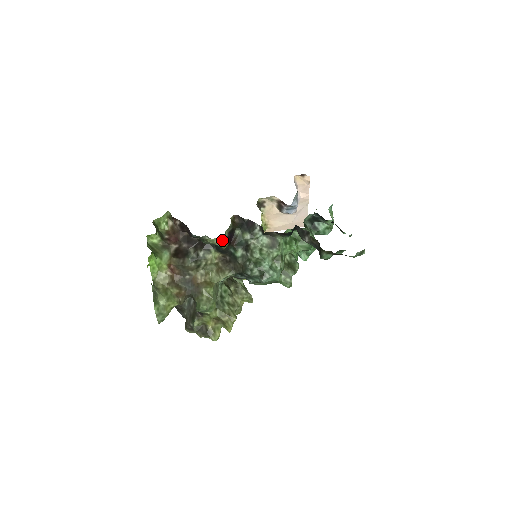
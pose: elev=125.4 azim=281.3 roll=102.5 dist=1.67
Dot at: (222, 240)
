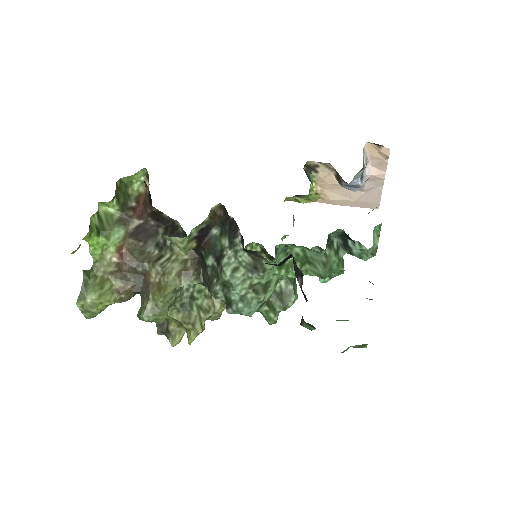
Dot at: (182, 242)
